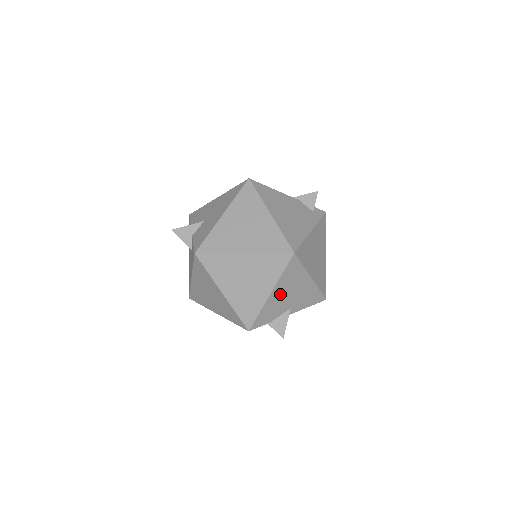
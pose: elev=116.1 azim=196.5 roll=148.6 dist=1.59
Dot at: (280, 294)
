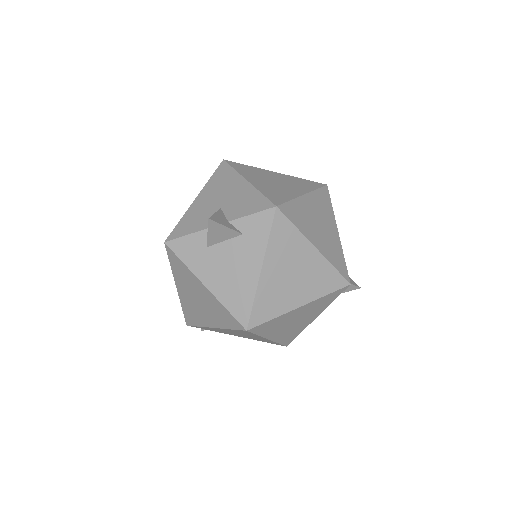
Dot at: occluded
